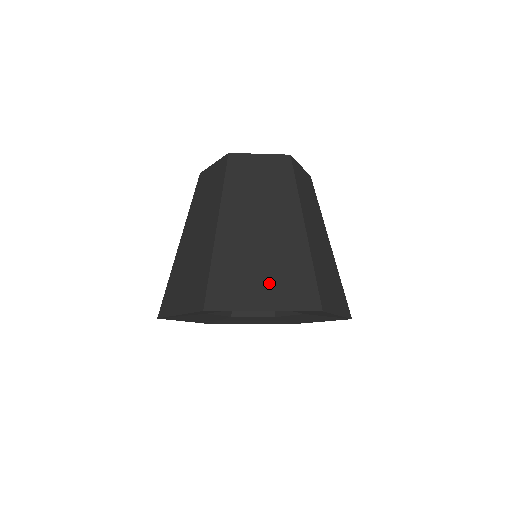
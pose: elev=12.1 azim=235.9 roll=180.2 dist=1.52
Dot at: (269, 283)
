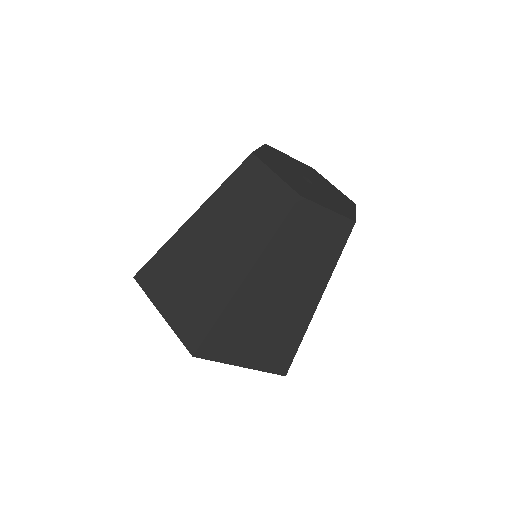
Dot at: (259, 346)
